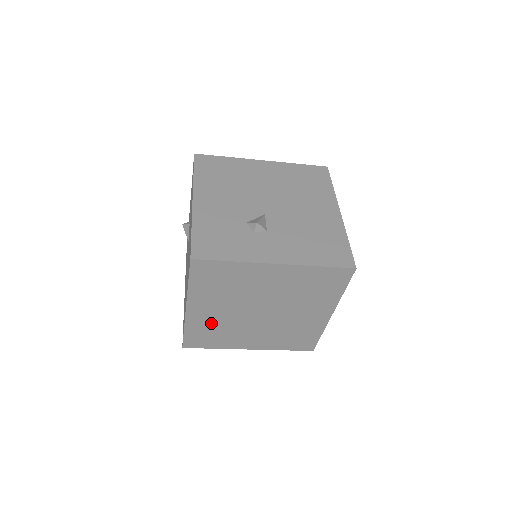
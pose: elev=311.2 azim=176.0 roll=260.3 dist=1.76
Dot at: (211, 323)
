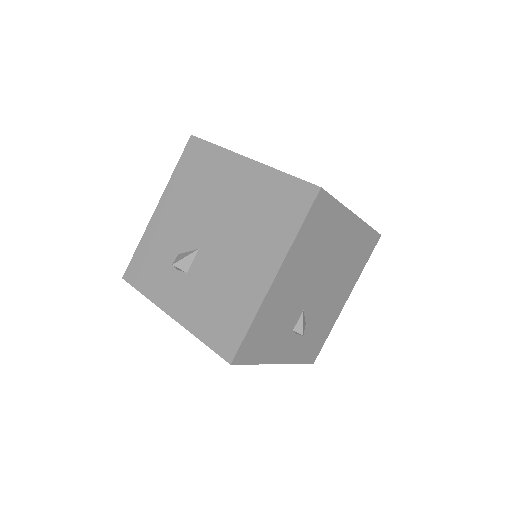
Dot at: occluded
